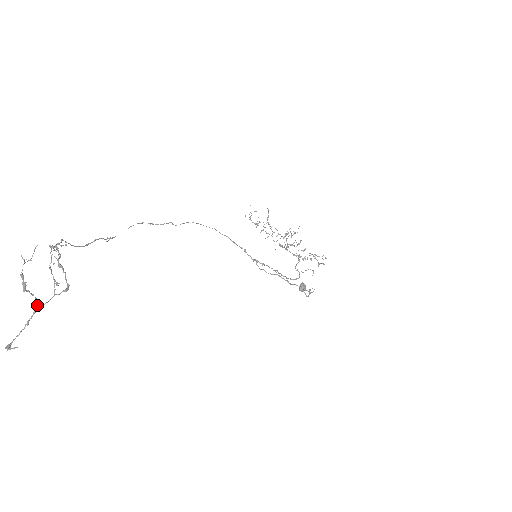
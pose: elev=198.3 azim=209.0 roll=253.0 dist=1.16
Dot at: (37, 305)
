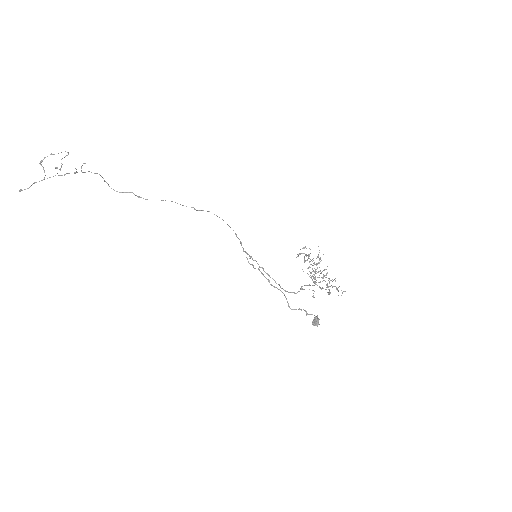
Dot at: (44, 177)
